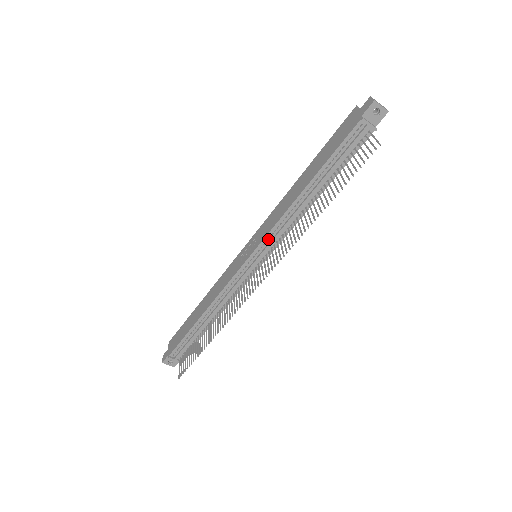
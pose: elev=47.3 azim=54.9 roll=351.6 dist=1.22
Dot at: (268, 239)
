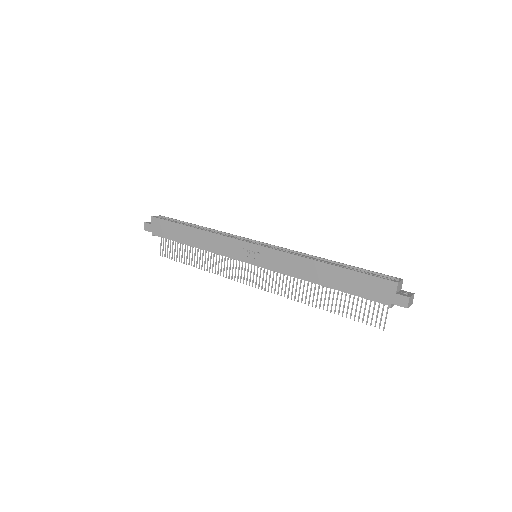
Dot at: (272, 269)
